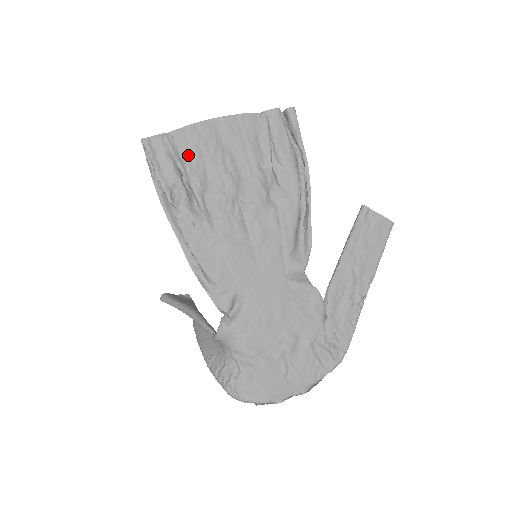
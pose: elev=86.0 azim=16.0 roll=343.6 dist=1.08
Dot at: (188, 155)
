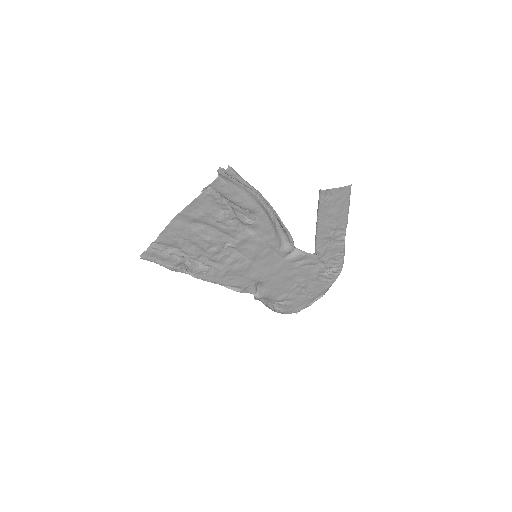
Dot at: (175, 245)
